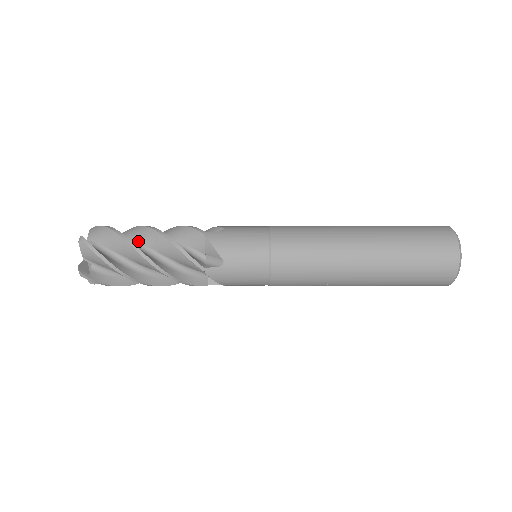
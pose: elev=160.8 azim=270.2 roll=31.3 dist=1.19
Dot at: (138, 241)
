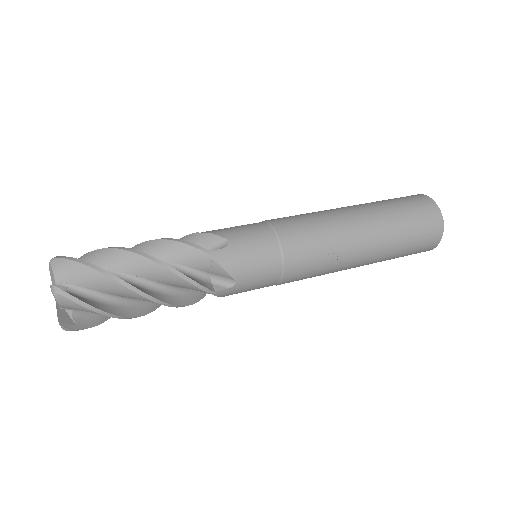
Dot at: occluded
